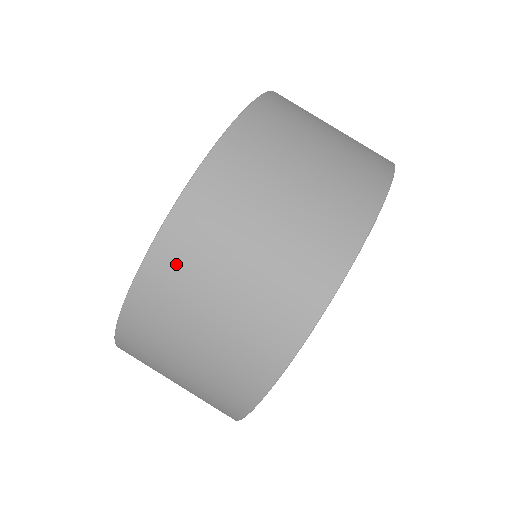
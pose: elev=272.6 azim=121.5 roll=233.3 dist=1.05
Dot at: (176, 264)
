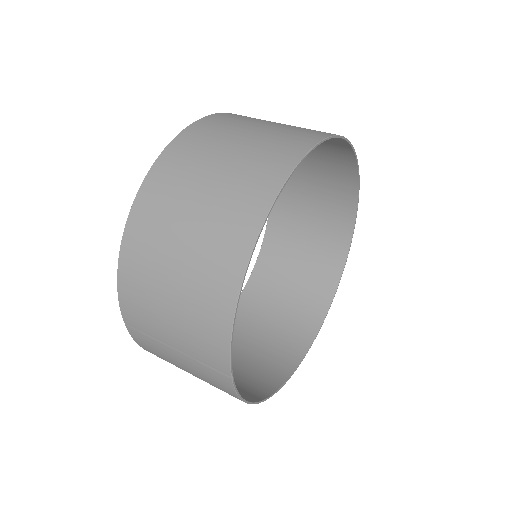
Dot at: occluded
